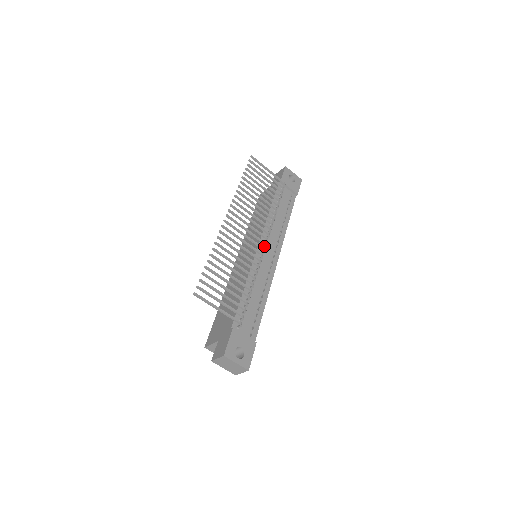
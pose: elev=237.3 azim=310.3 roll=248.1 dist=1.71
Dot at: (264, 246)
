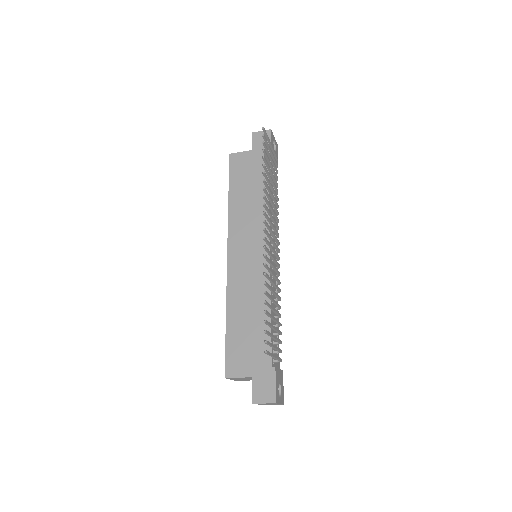
Dot at: occluded
